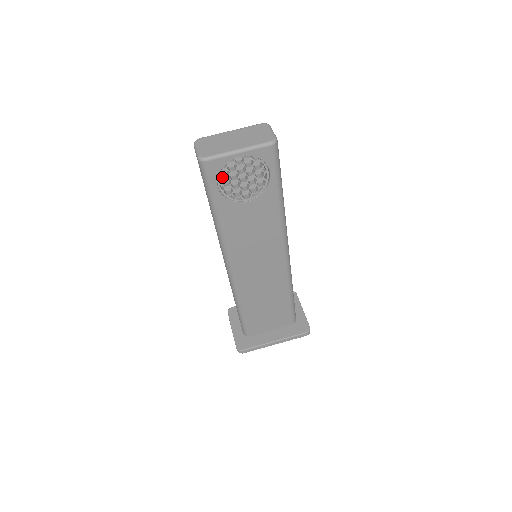
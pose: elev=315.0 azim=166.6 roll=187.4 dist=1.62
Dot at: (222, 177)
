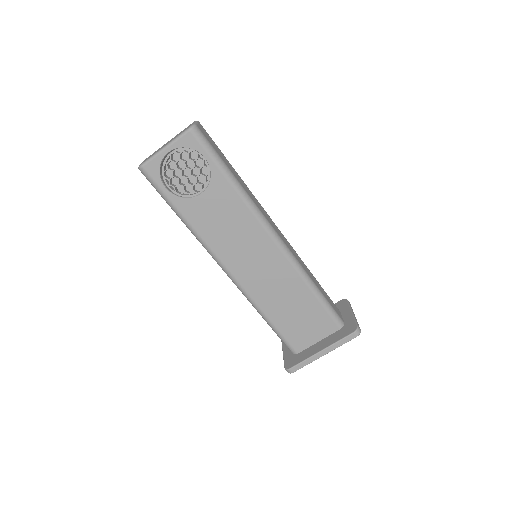
Dot at: (168, 179)
